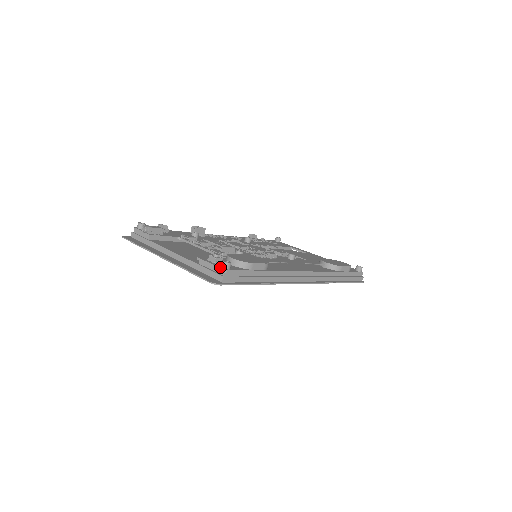
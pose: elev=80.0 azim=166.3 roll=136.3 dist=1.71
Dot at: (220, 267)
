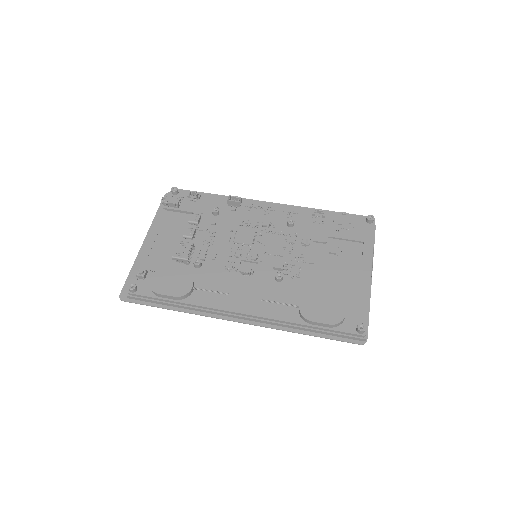
Dot at: occluded
